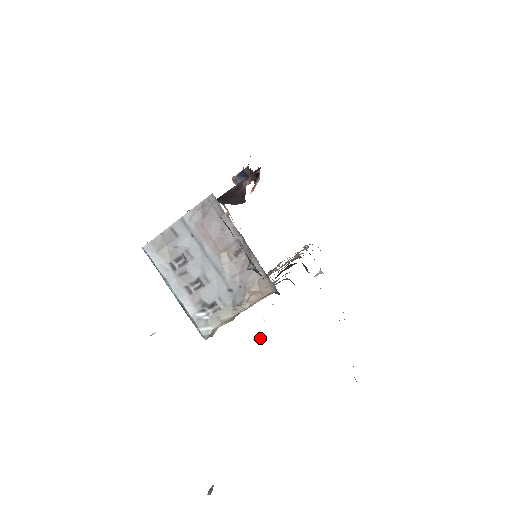
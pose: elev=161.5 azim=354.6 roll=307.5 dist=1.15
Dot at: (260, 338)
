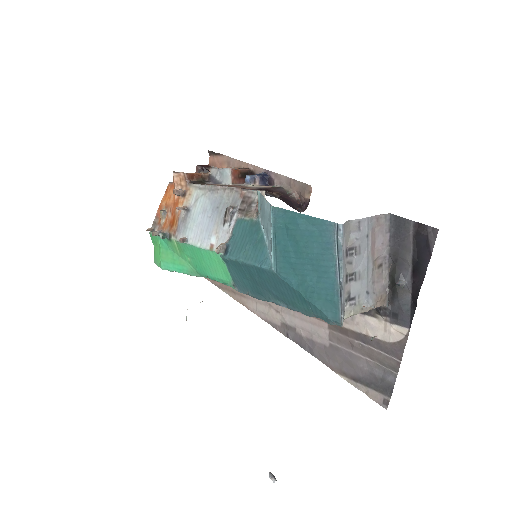
Dot at: (373, 338)
